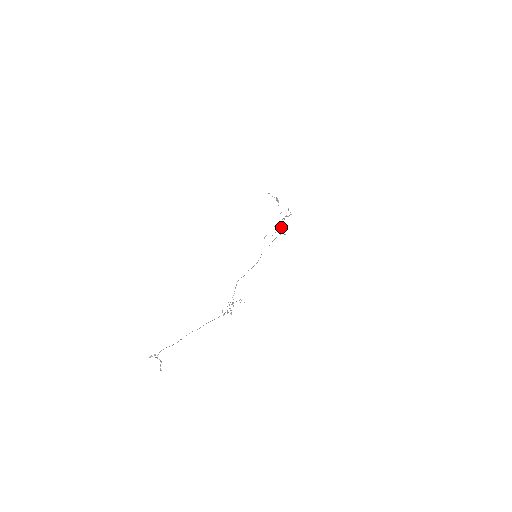
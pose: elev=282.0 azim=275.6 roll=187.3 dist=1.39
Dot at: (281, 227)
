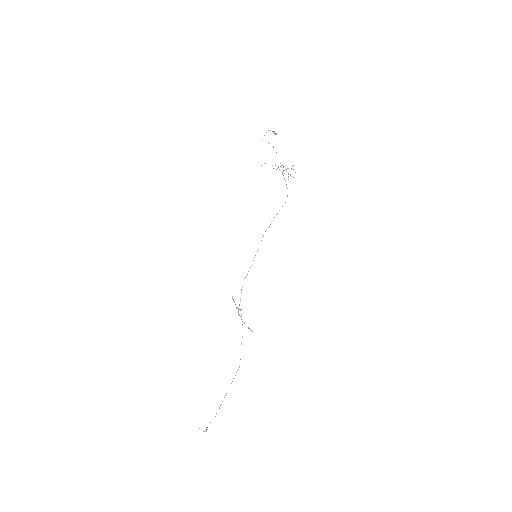
Dot at: occluded
